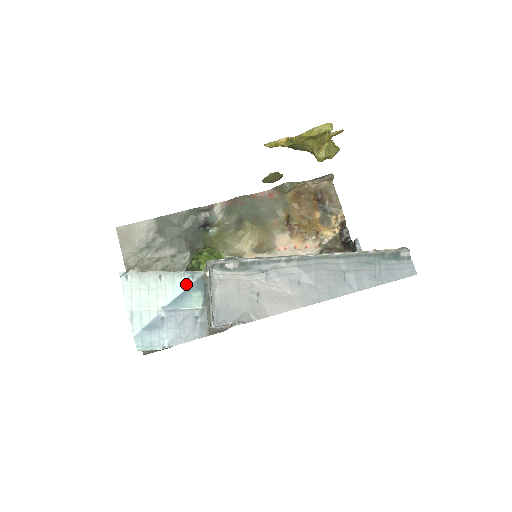
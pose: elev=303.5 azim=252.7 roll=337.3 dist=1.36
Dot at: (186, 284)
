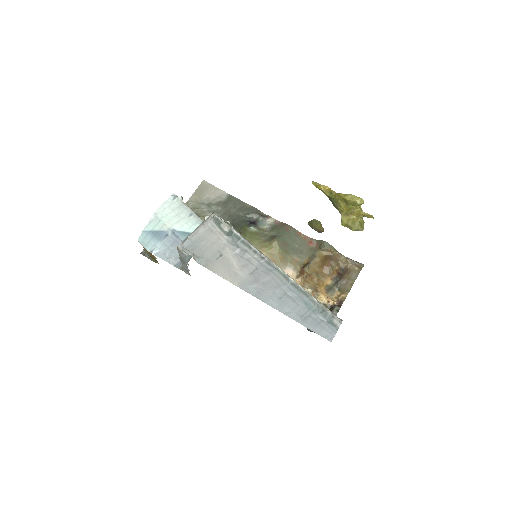
Dot at: occluded
